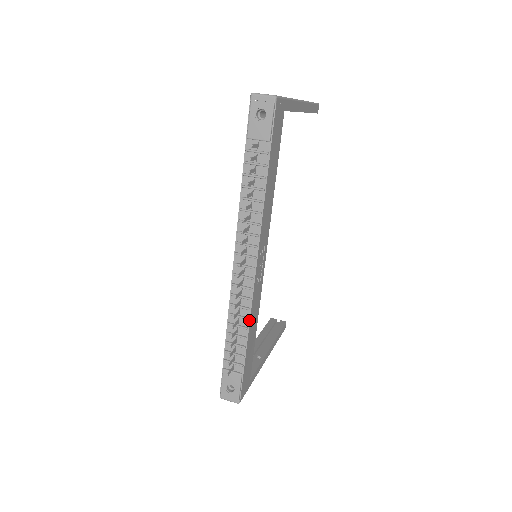
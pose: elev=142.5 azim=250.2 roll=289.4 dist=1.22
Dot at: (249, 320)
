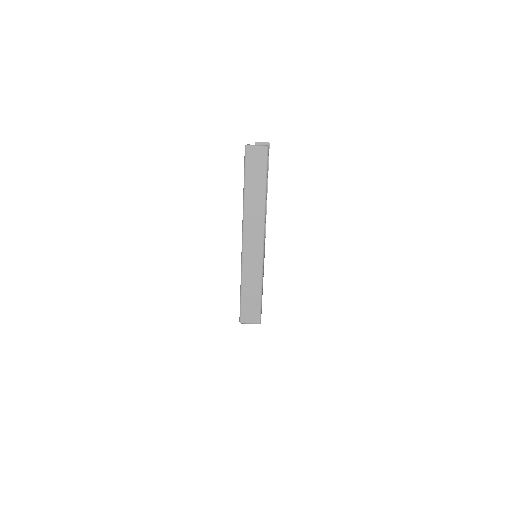
Dot at: occluded
